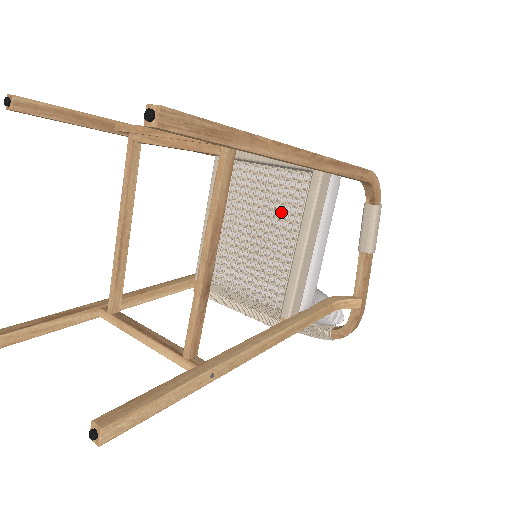
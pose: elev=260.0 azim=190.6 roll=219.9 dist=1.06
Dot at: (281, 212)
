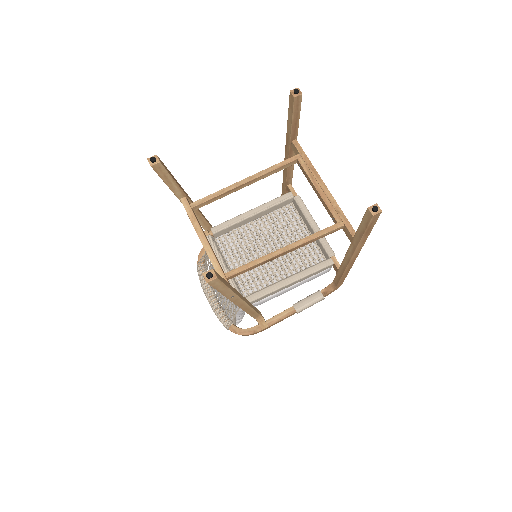
Dot at: (292, 254)
